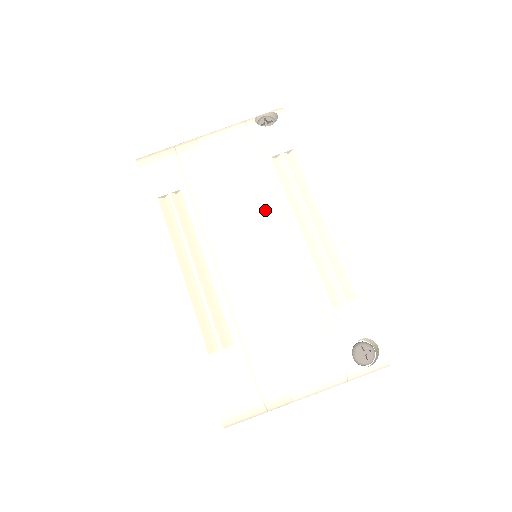
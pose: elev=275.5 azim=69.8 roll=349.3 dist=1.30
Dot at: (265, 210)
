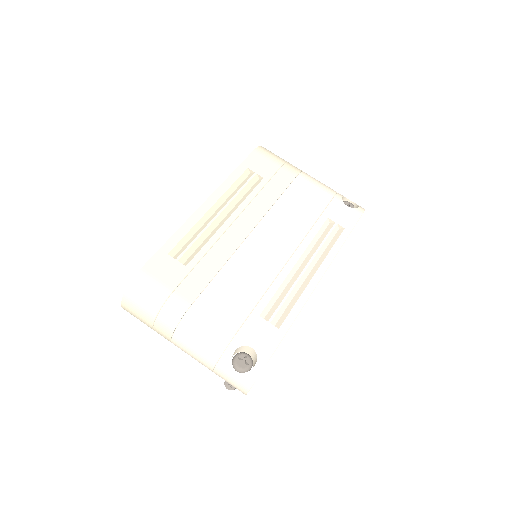
Dot at: (291, 234)
